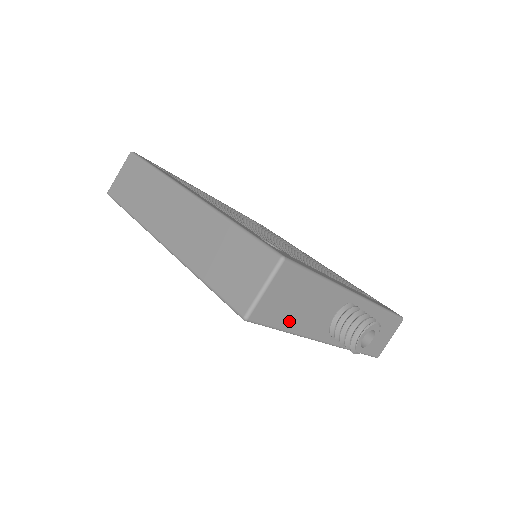
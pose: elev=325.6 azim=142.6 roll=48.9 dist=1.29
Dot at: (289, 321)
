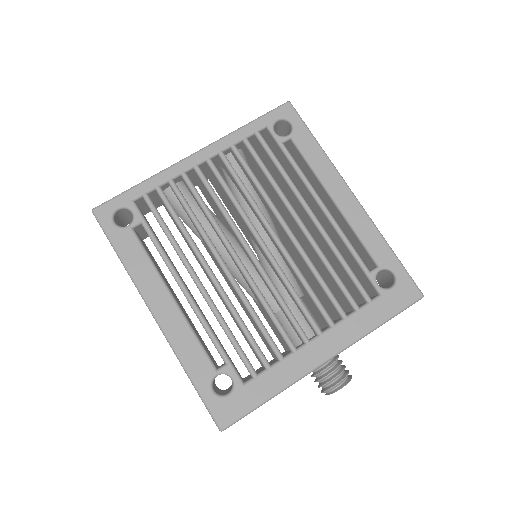
Dot at: occluded
